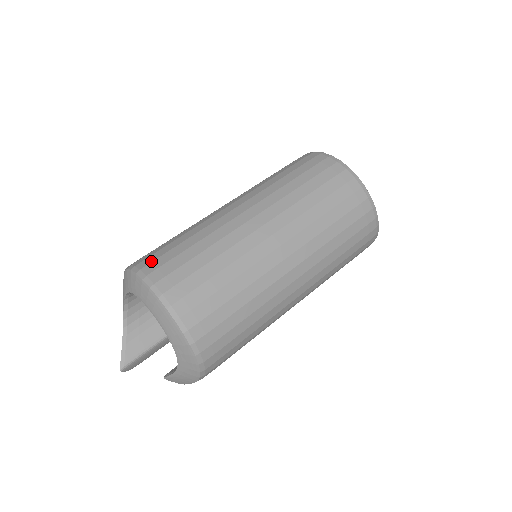
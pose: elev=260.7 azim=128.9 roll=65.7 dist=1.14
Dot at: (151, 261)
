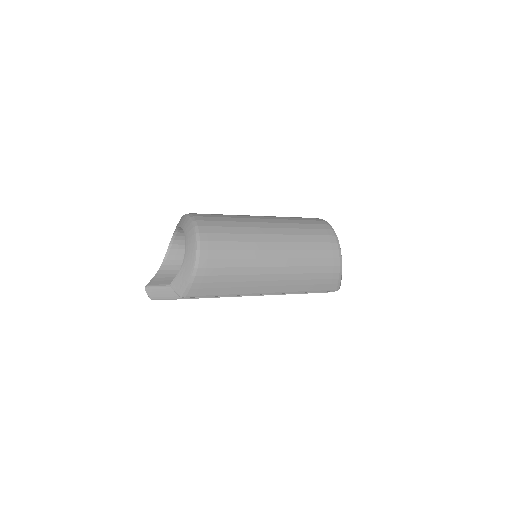
Dot at: occluded
